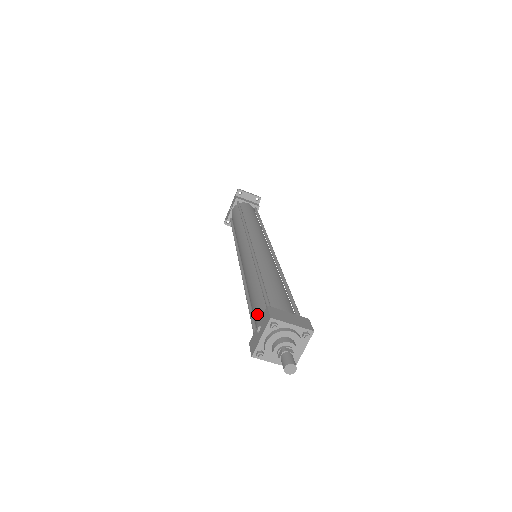
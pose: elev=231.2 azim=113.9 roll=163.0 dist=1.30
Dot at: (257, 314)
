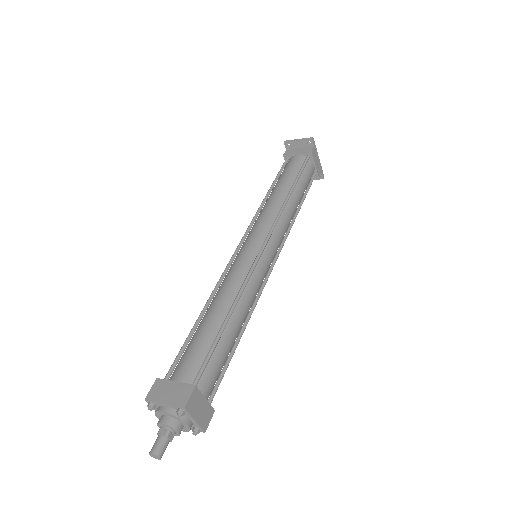
Dot at: occluded
